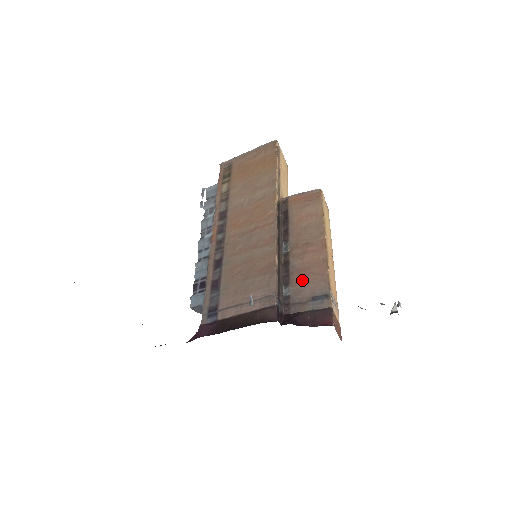
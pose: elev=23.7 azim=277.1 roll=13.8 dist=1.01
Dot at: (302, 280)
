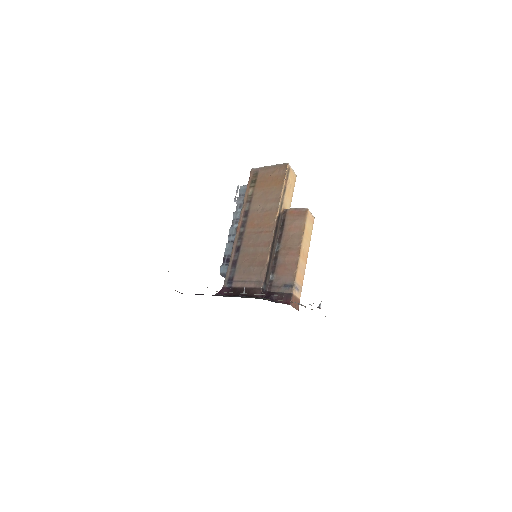
Dot at: (281, 272)
